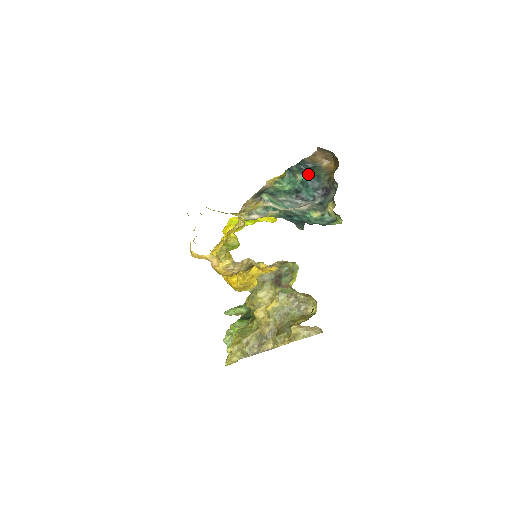
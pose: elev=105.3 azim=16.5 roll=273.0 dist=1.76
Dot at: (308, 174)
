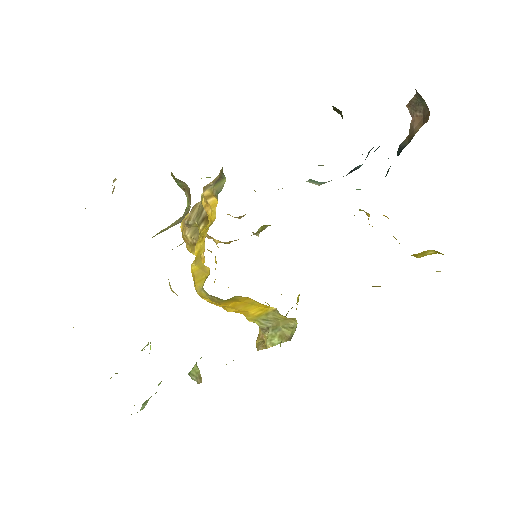
Dot at: occluded
